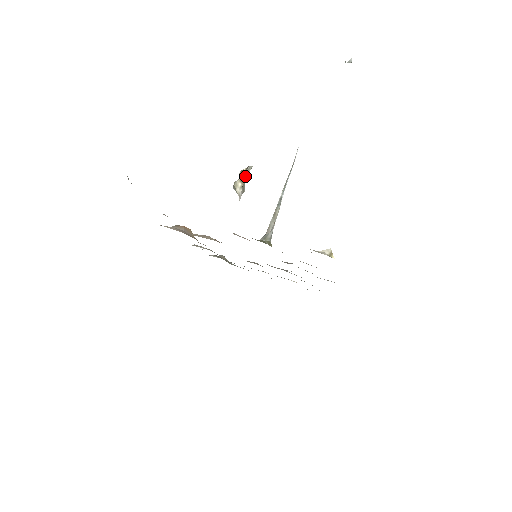
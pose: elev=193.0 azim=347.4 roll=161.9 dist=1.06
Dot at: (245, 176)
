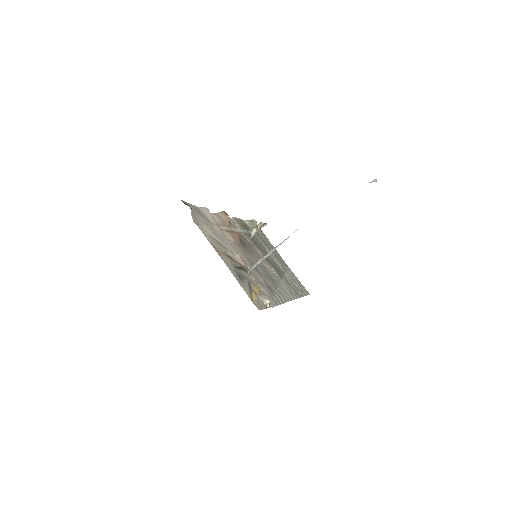
Dot at: (261, 227)
